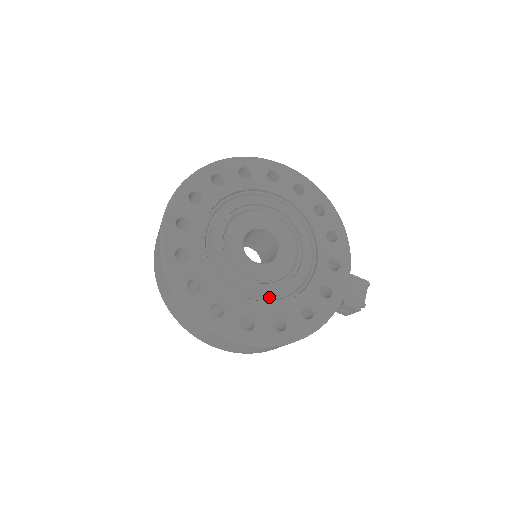
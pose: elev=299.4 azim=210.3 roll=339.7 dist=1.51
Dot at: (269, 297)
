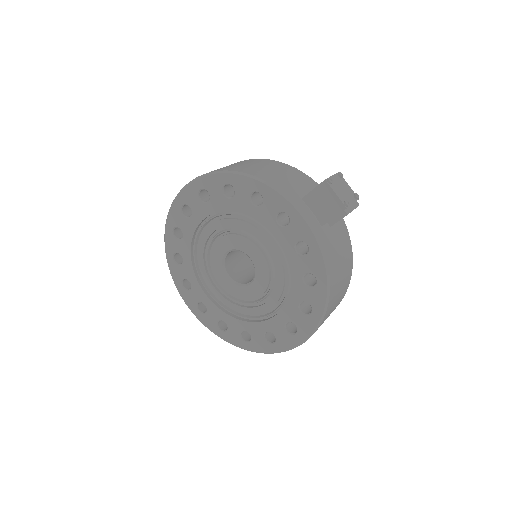
Dot at: (282, 295)
